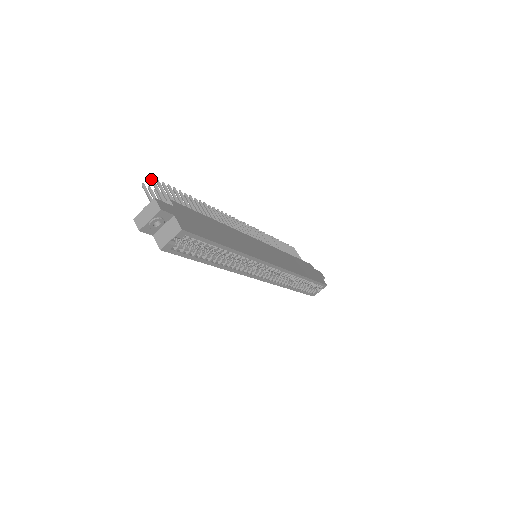
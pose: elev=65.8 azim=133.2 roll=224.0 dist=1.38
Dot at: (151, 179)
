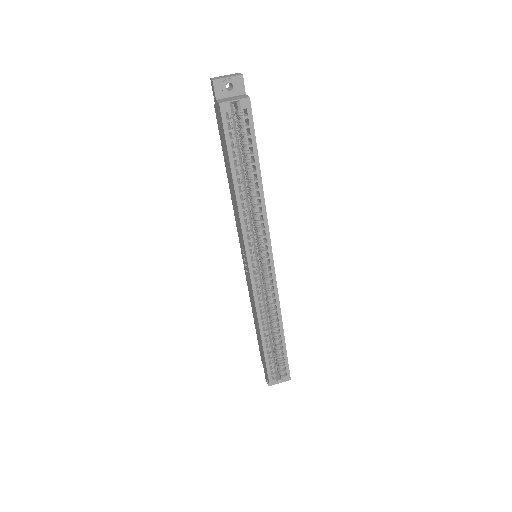
Dot at: occluded
